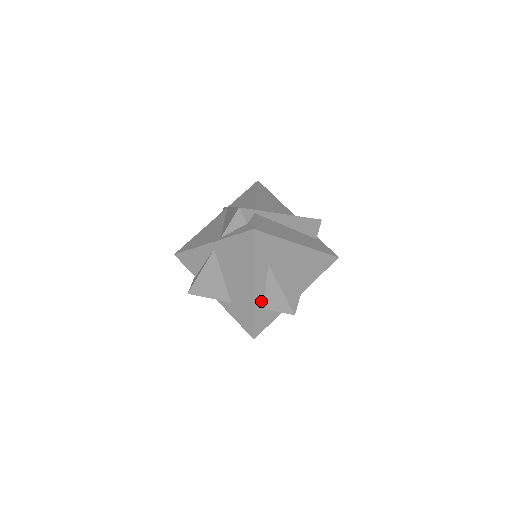
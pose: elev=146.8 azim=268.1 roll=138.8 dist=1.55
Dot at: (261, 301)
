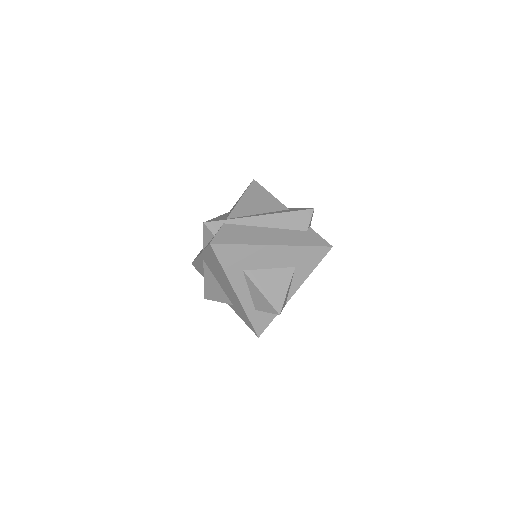
Dot at: (250, 303)
